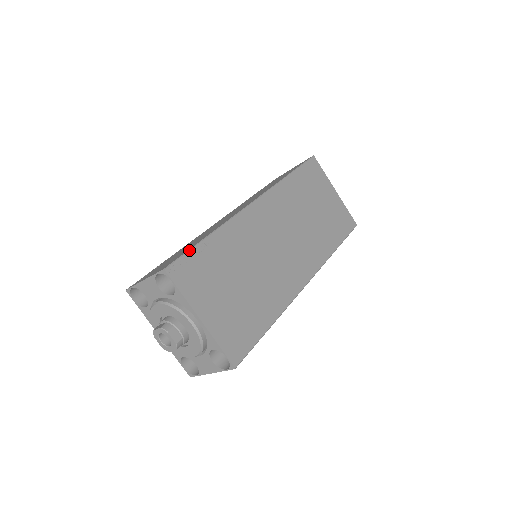
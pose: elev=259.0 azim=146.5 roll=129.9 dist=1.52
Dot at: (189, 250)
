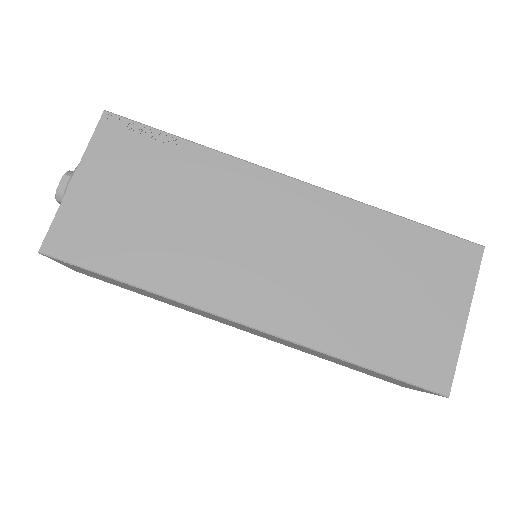
Dot at: (149, 126)
